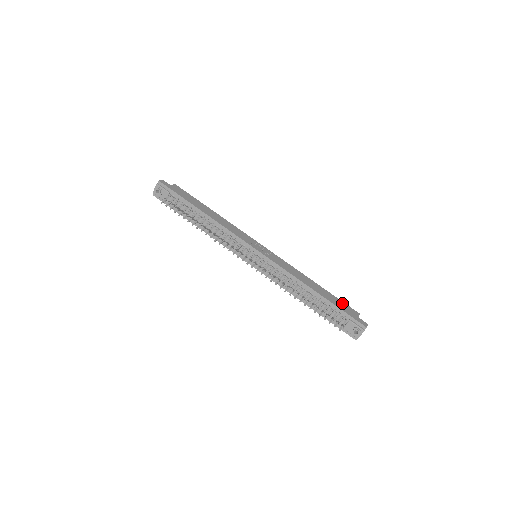
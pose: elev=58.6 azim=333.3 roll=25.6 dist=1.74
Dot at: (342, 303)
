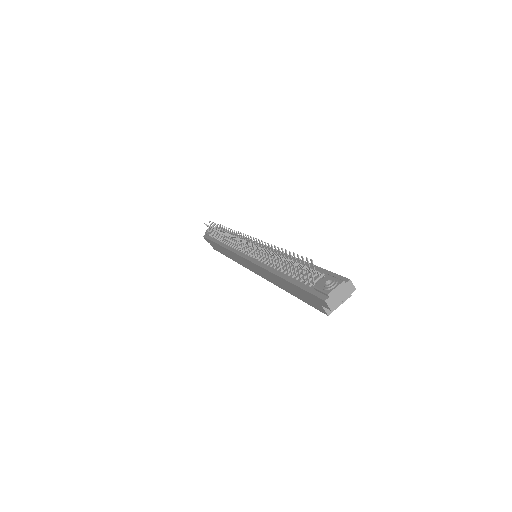
Dot at: occluded
